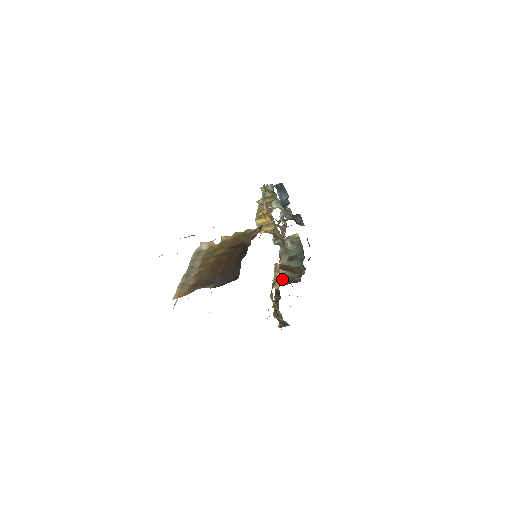
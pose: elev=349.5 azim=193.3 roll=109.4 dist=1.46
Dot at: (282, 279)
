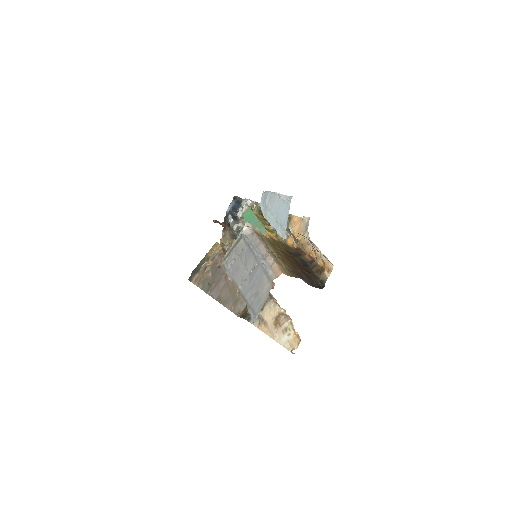
Dot at: occluded
